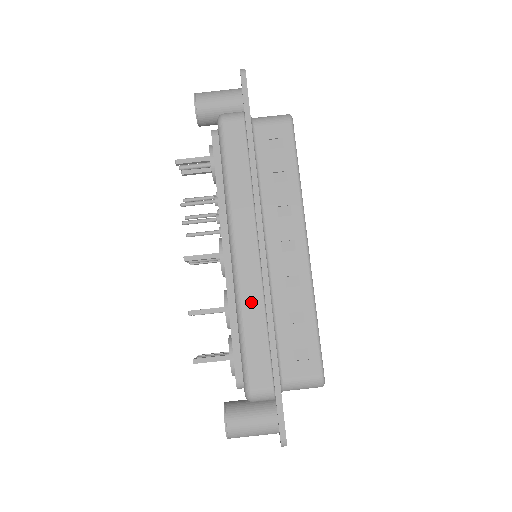
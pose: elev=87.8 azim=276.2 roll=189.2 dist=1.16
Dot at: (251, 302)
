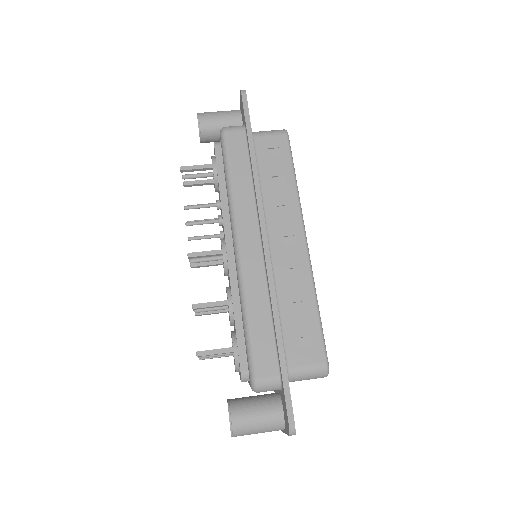
Dot at: (255, 291)
